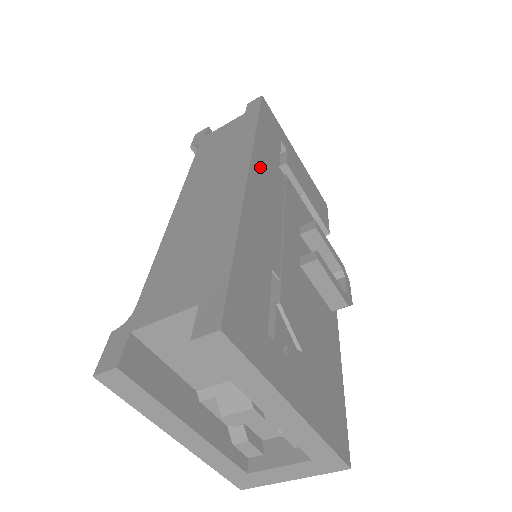
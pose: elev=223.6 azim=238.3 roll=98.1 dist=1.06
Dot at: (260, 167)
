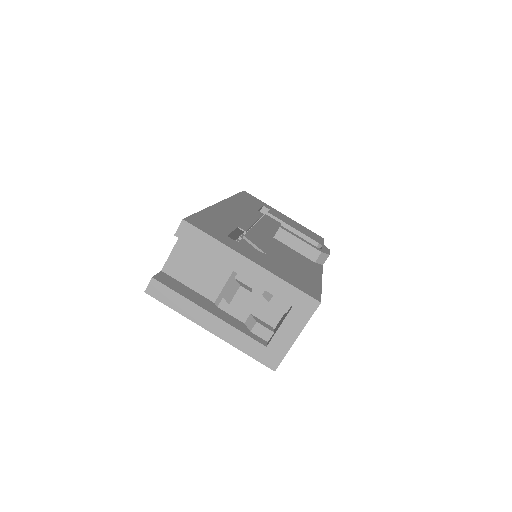
Dot at: (234, 204)
